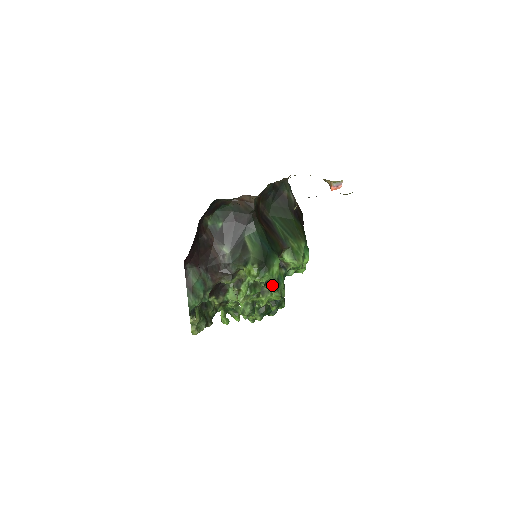
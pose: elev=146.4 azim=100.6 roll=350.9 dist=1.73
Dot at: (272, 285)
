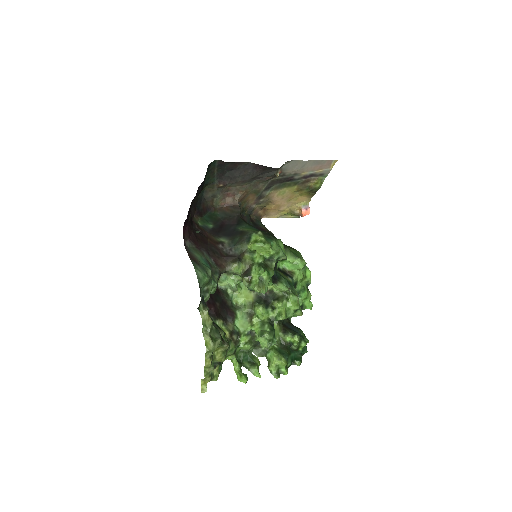
Dot at: (284, 282)
